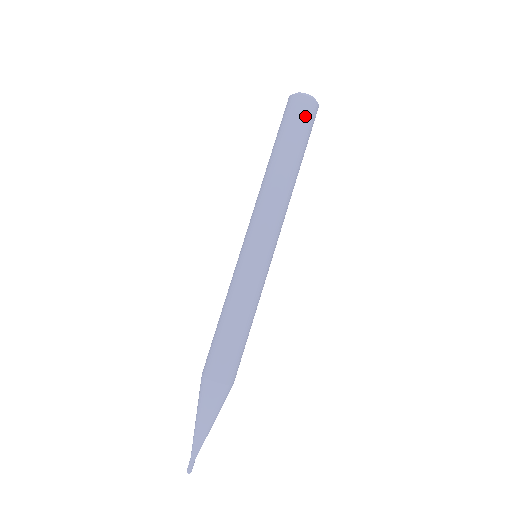
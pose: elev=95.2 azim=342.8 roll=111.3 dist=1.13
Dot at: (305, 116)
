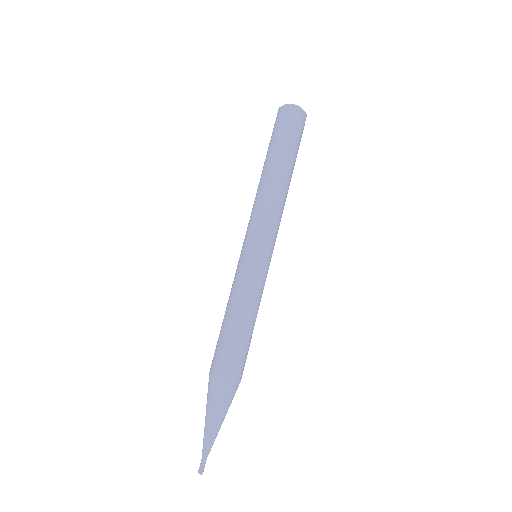
Dot at: occluded
